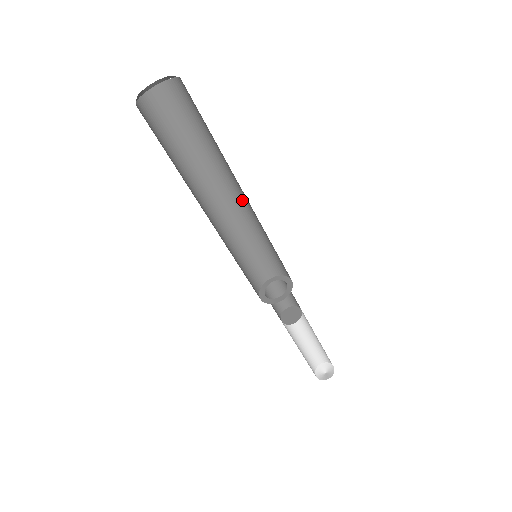
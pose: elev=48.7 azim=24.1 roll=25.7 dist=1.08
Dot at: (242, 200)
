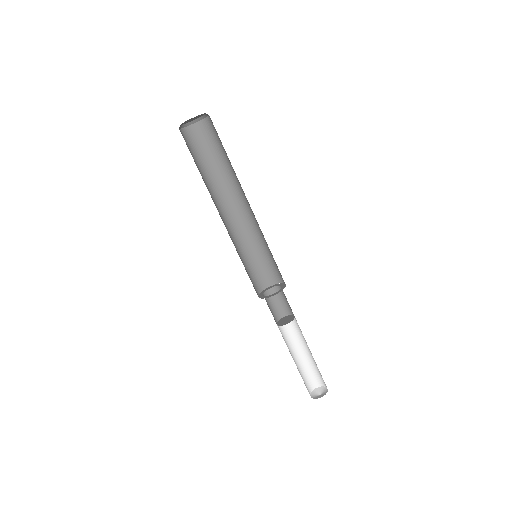
Dot at: (242, 212)
